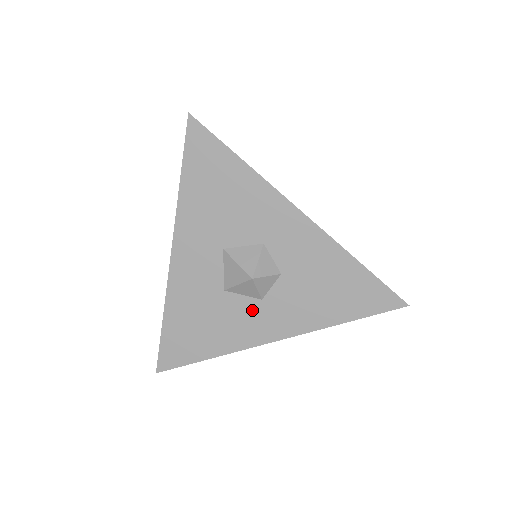
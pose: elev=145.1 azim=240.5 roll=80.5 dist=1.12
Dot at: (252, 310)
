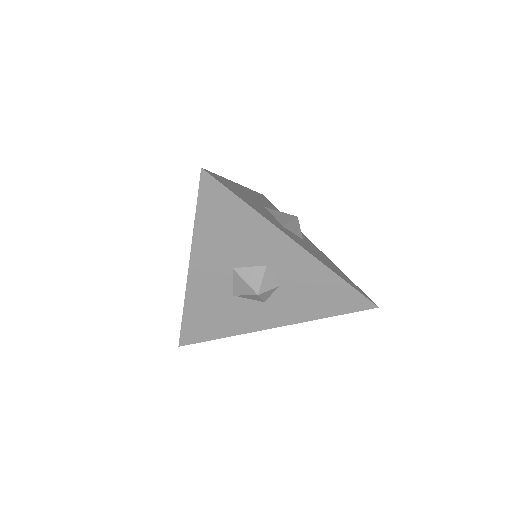
Dot at: (256, 308)
